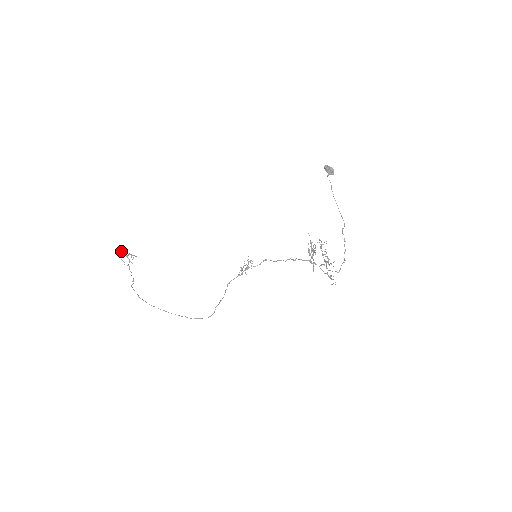
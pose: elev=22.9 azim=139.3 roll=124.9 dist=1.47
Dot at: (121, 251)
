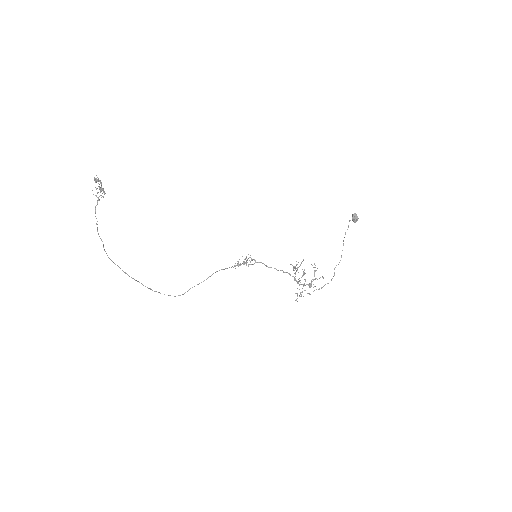
Dot at: (97, 181)
